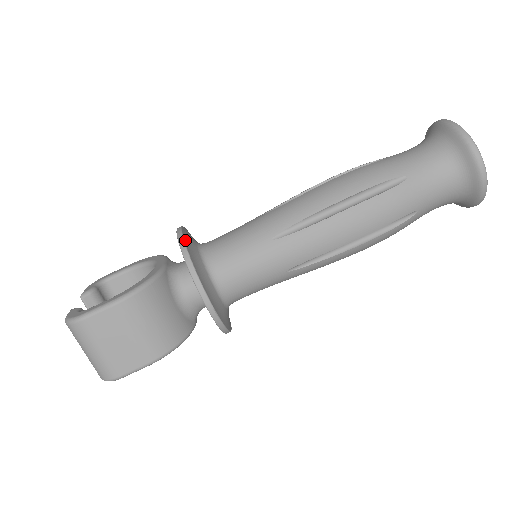
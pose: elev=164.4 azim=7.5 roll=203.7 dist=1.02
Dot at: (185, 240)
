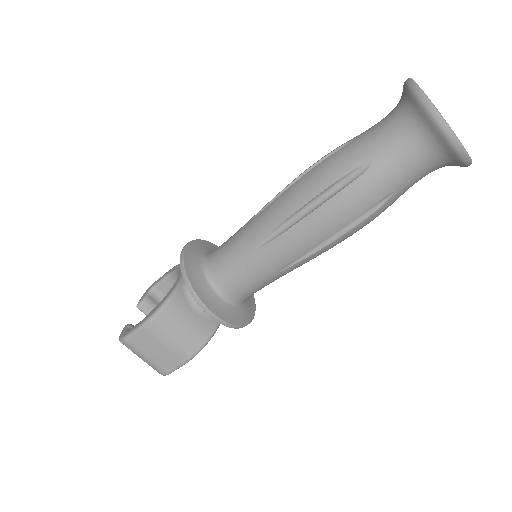
Dot at: (185, 262)
